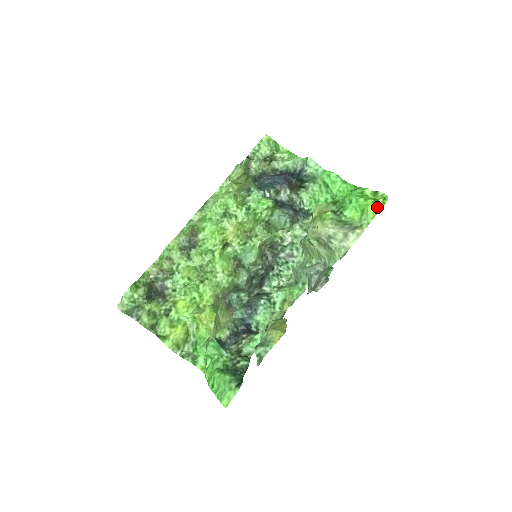
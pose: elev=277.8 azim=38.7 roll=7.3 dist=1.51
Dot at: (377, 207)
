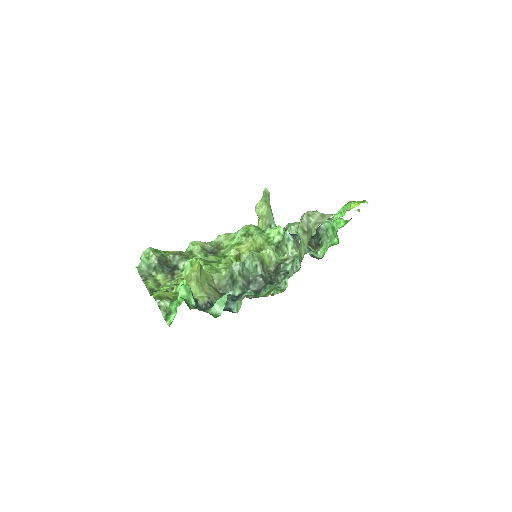
Dot at: (355, 203)
